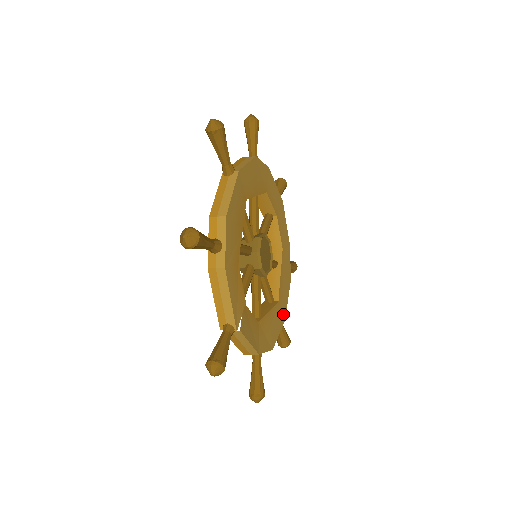
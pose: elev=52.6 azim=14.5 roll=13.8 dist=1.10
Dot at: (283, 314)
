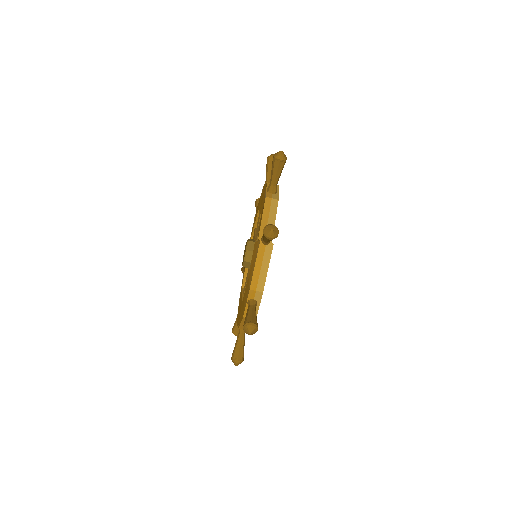
Dot at: occluded
